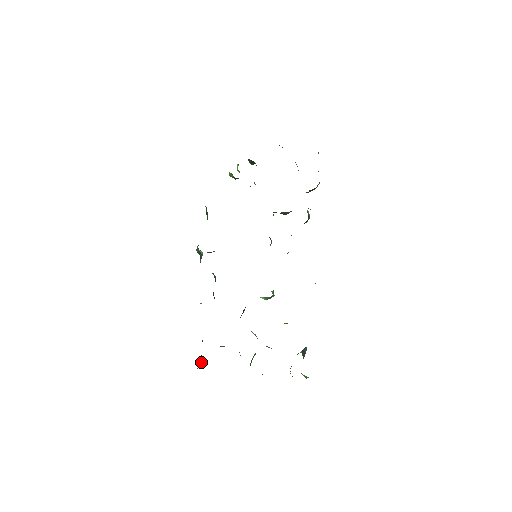
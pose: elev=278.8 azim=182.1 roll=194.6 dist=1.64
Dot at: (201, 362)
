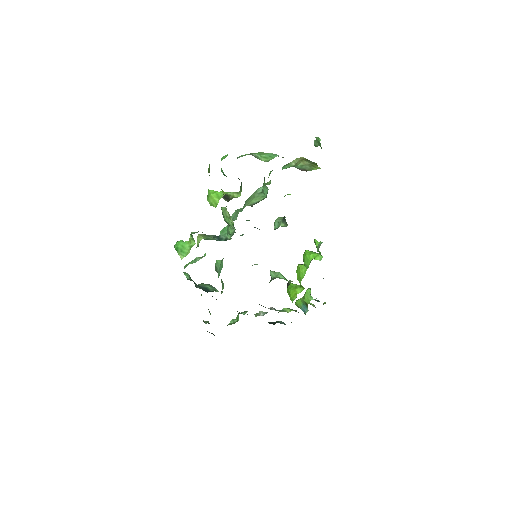
Dot at: occluded
